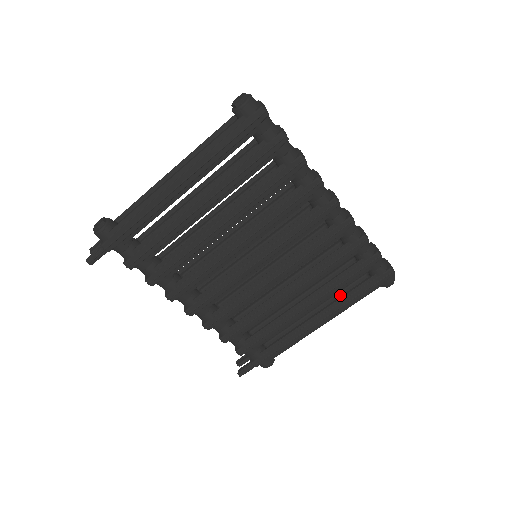
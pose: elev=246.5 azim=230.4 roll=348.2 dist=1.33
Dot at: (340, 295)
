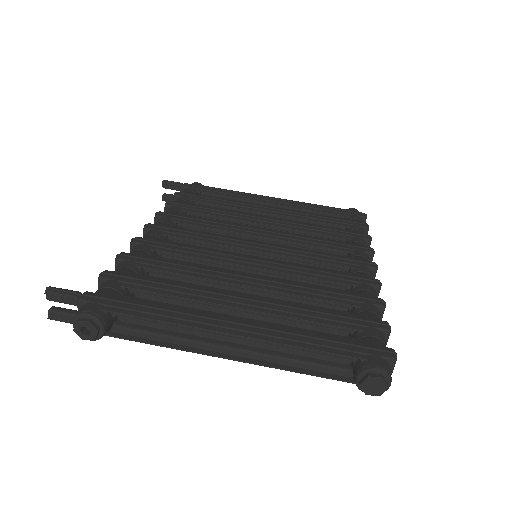
Dot at: (286, 351)
